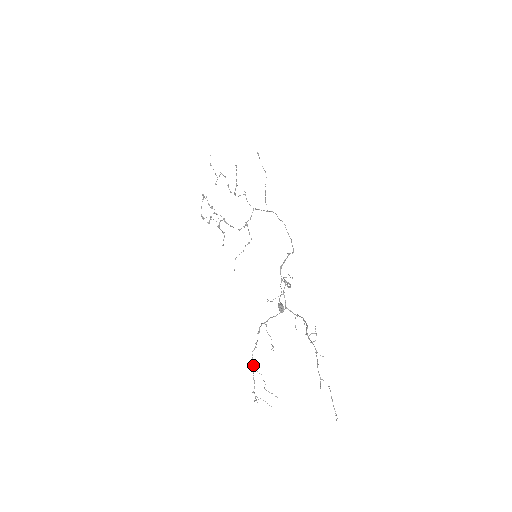
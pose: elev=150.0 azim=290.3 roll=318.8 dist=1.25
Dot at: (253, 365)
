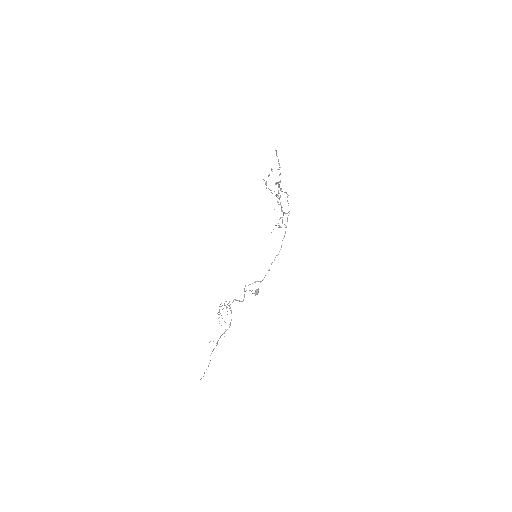
Dot at: occluded
